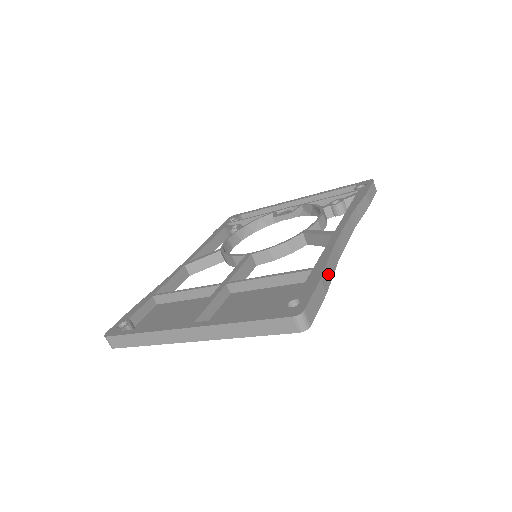
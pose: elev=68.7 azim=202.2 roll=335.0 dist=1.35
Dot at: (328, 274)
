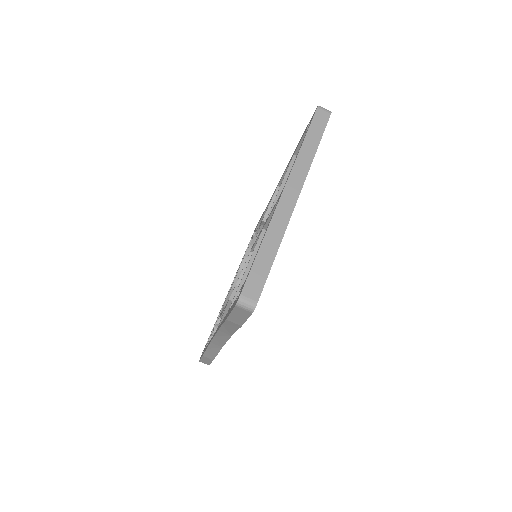
Dot at: occluded
